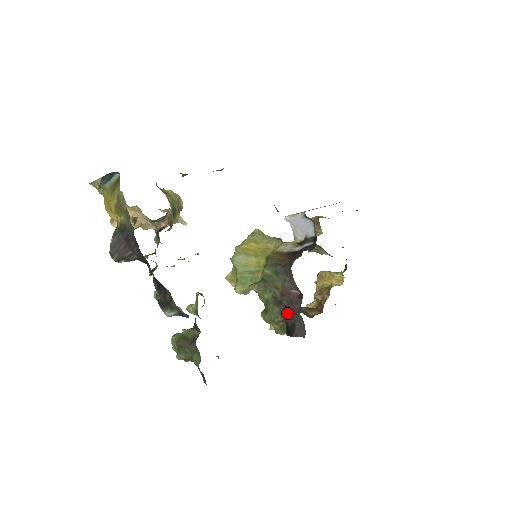
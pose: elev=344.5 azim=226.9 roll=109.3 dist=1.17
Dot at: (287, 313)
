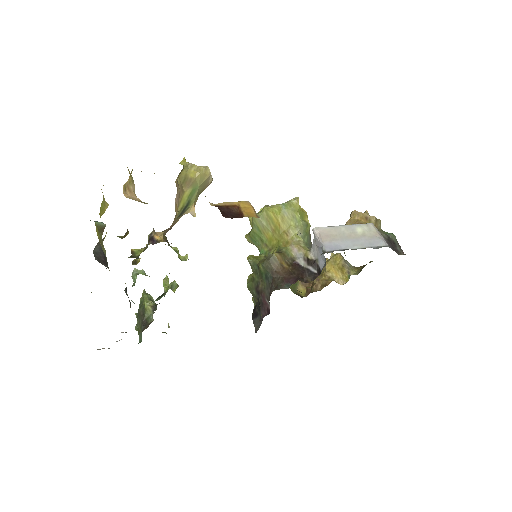
Dot at: (258, 303)
